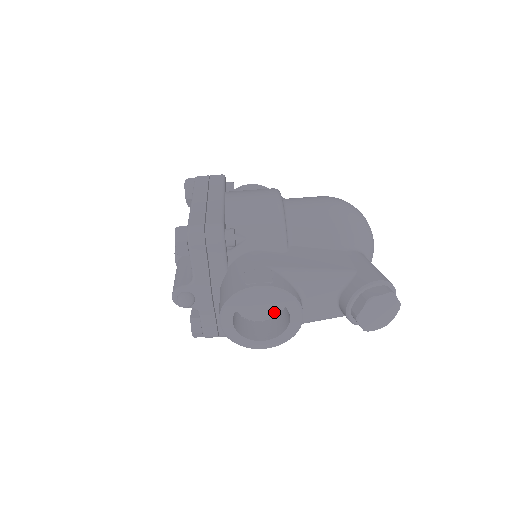
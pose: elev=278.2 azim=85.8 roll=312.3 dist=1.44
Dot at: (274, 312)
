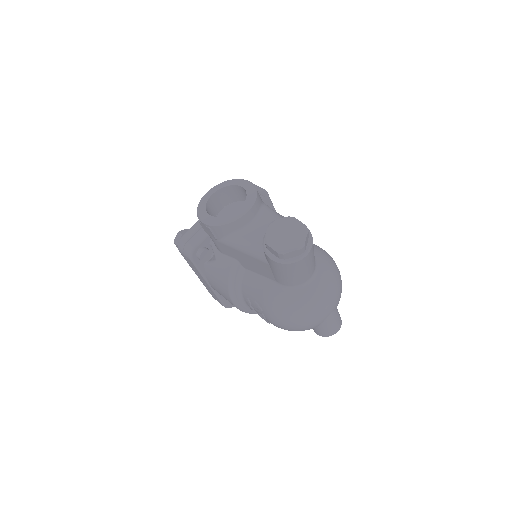
Dot at: occluded
